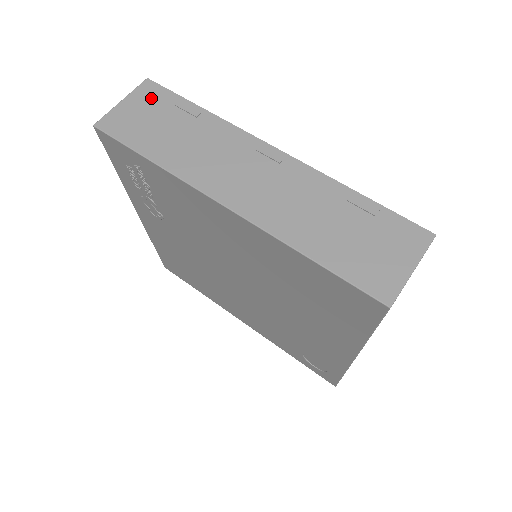
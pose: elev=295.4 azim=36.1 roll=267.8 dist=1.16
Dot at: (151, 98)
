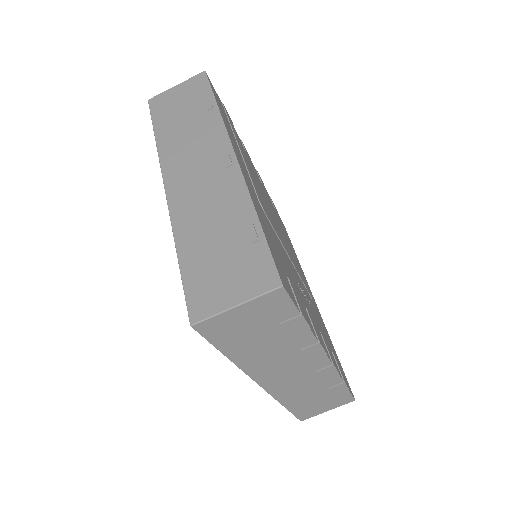
Dot at: (194, 87)
